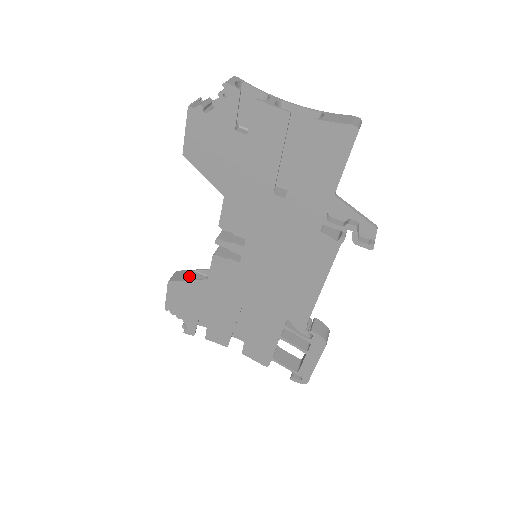
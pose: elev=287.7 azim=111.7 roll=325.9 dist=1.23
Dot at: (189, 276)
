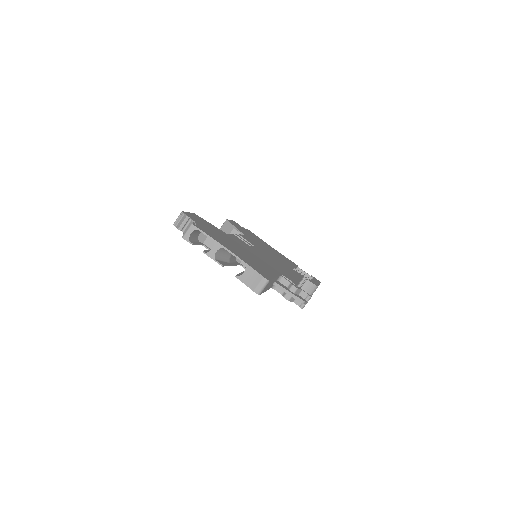
Dot at: (230, 233)
